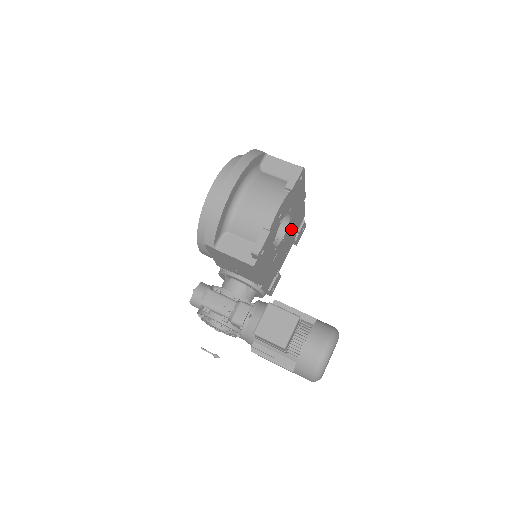
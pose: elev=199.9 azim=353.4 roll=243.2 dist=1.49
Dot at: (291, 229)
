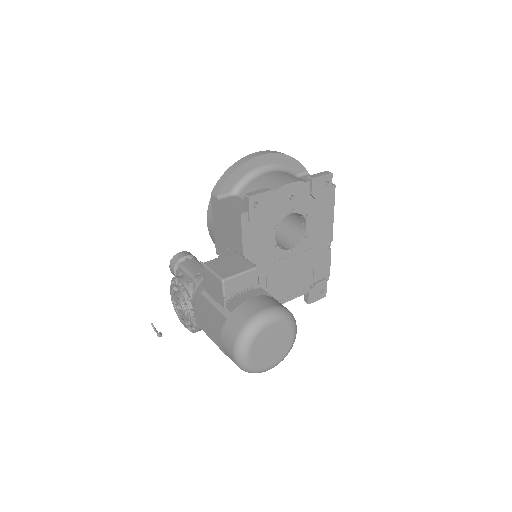
Dot at: (305, 259)
